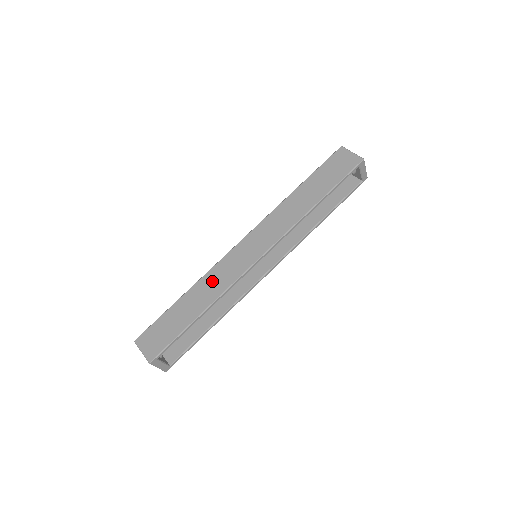
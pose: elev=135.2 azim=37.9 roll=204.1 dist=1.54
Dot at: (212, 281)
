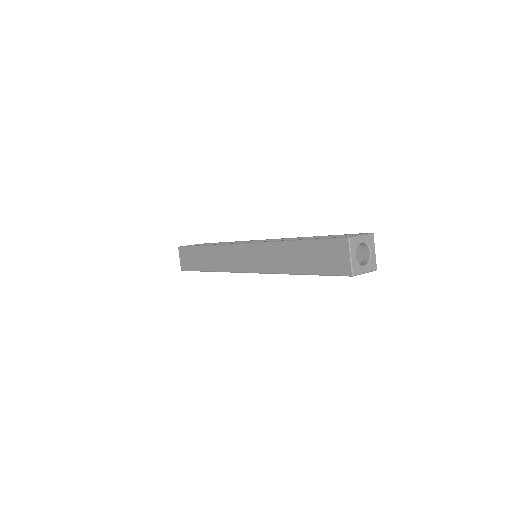
Dot at: (218, 256)
